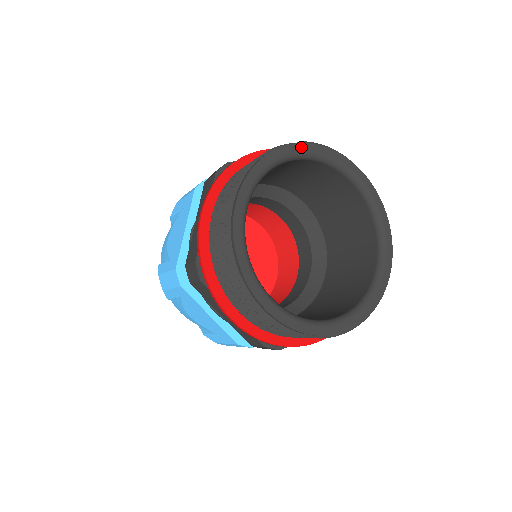
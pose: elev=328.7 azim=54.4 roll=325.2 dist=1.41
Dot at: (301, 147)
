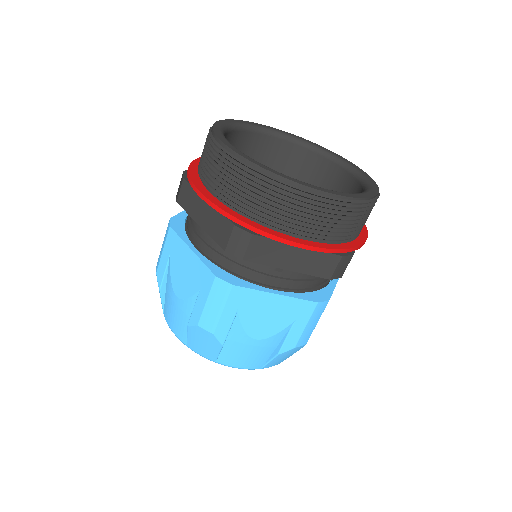
Dot at: (286, 133)
